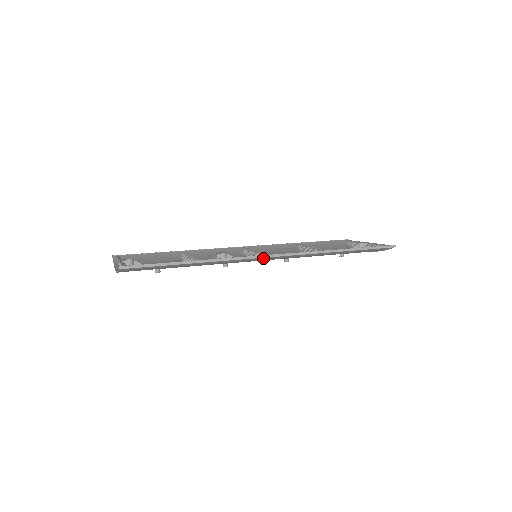
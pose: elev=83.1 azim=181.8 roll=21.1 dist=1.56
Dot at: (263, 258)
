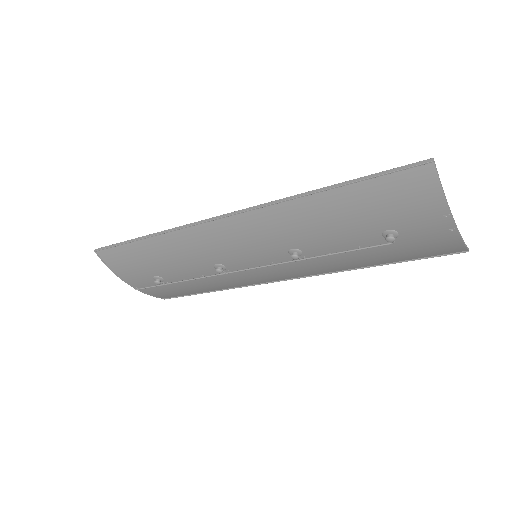
Dot at: (220, 227)
